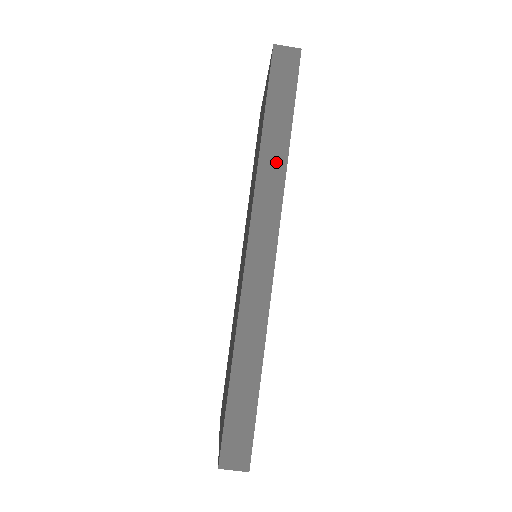
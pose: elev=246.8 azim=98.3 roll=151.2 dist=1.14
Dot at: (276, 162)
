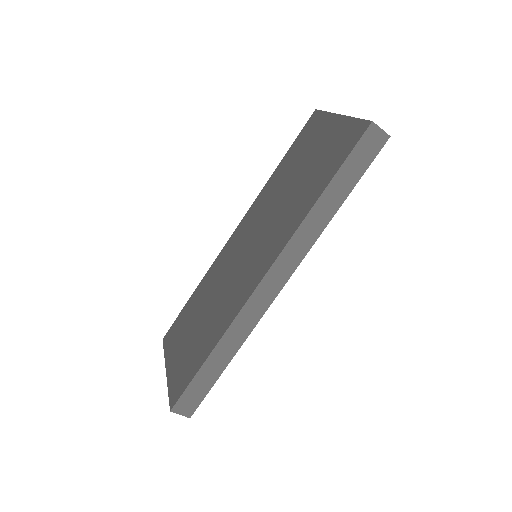
Dot at: (319, 223)
